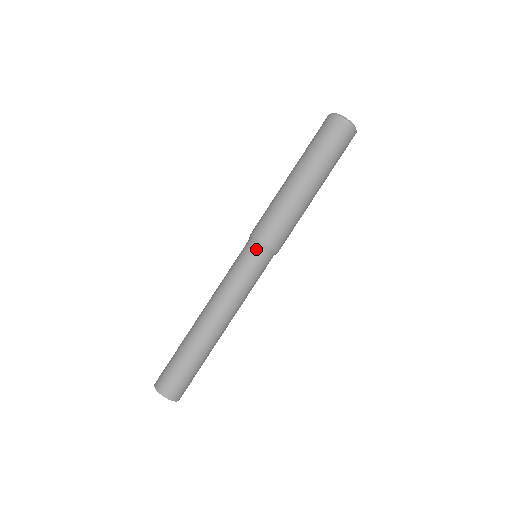
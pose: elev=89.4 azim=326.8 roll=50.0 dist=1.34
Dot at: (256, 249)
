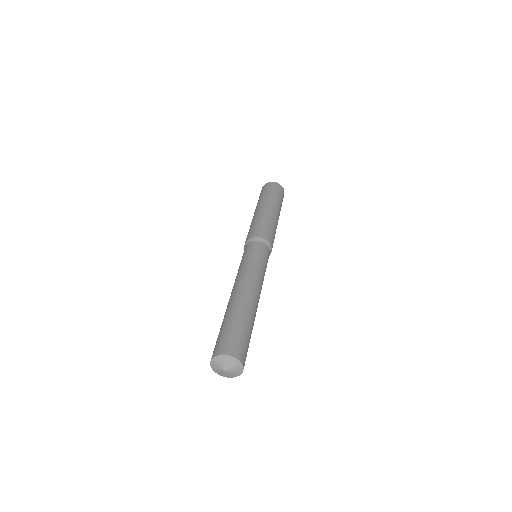
Dot at: (262, 244)
